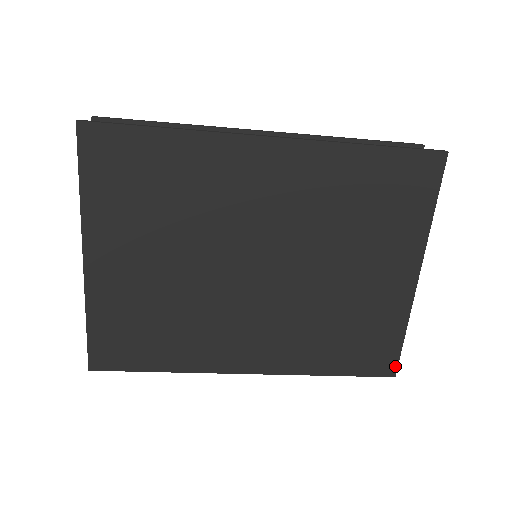
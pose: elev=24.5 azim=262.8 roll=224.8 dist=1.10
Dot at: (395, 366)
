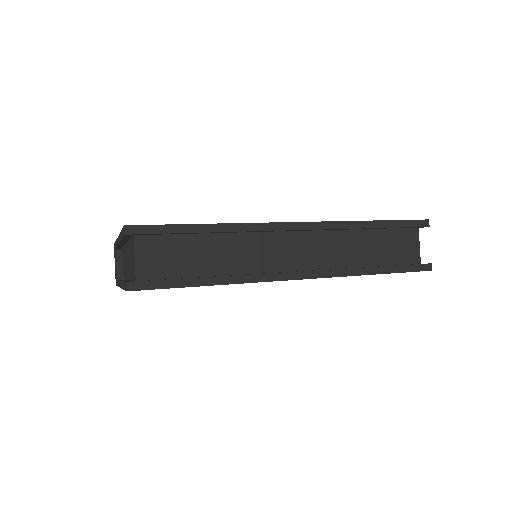
Dot at: occluded
